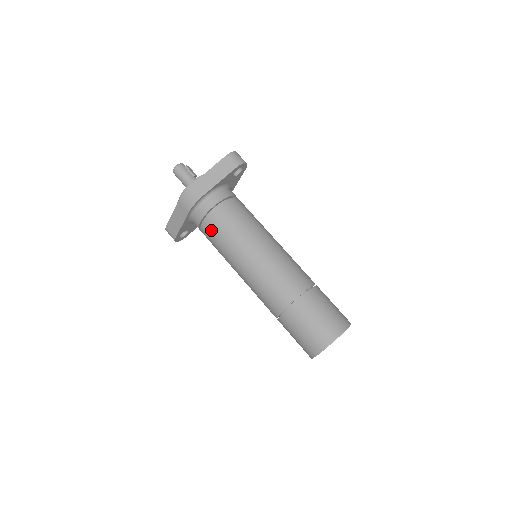
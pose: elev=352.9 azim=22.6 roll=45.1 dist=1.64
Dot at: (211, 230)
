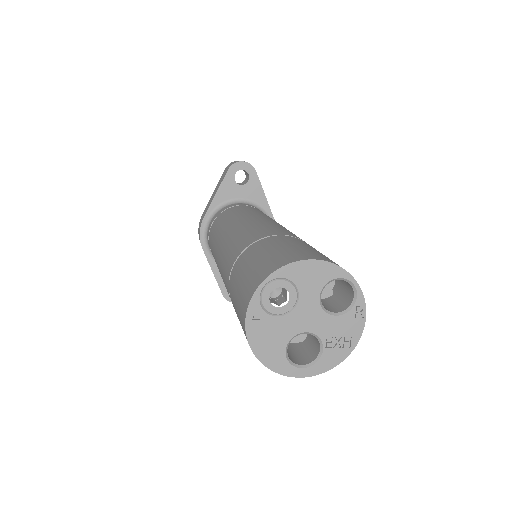
Dot at: (211, 251)
